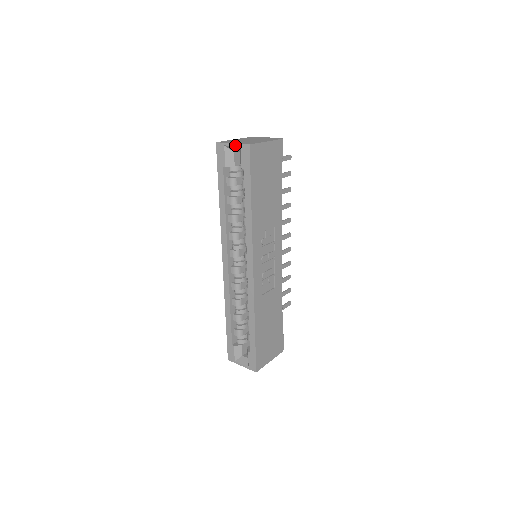
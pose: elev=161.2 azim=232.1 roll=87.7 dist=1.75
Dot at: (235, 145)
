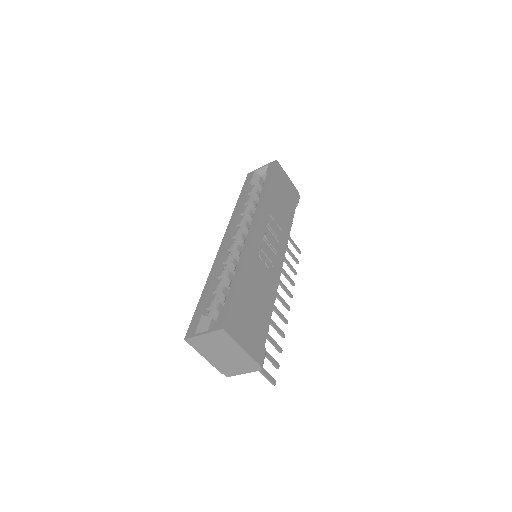
Dot at: (264, 166)
